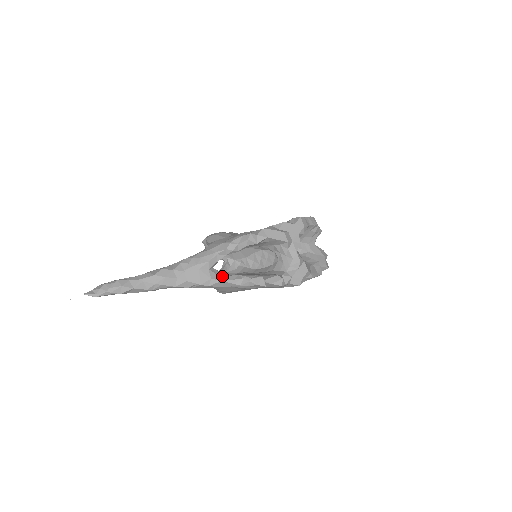
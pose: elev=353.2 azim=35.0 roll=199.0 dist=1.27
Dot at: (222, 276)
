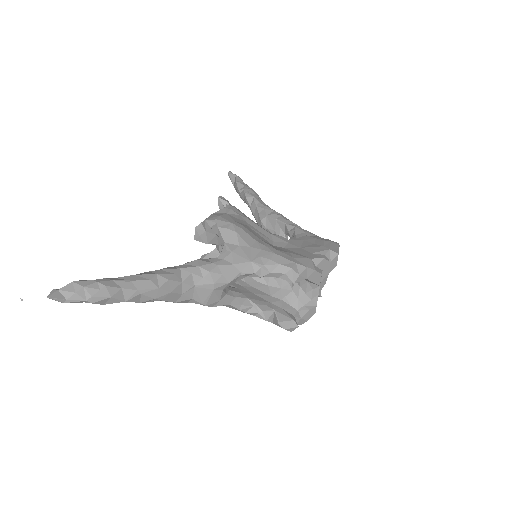
Dot at: (231, 297)
